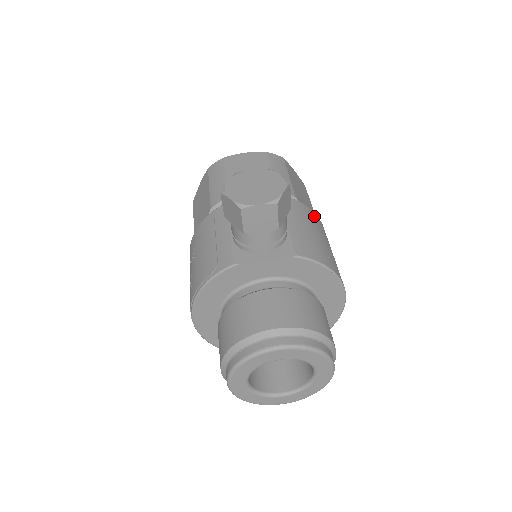
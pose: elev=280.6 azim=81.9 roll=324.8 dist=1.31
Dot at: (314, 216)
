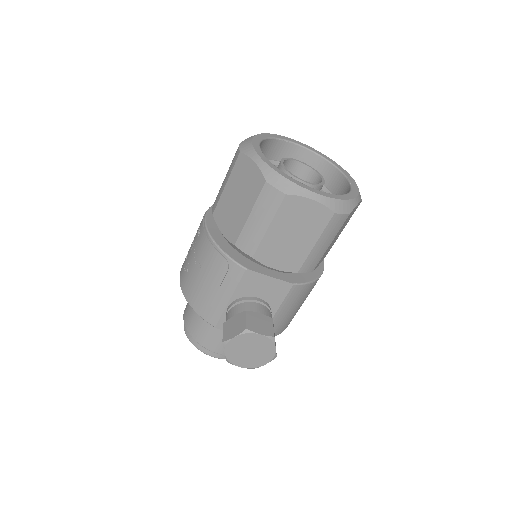
Dot at: occluded
